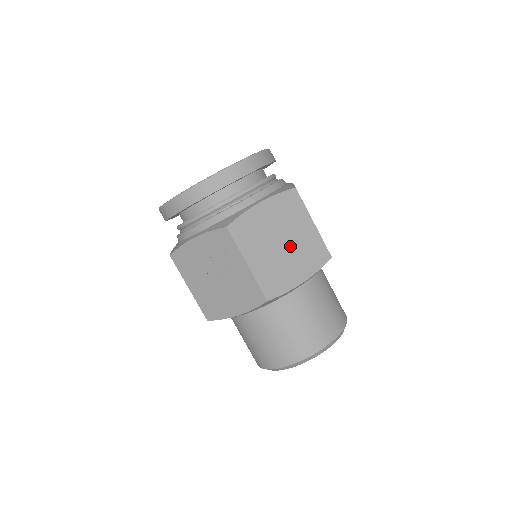
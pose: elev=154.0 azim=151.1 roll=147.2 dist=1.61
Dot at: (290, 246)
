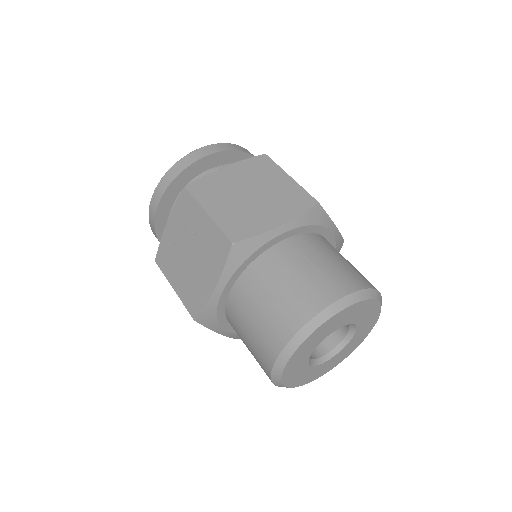
Dot at: (261, 196)
